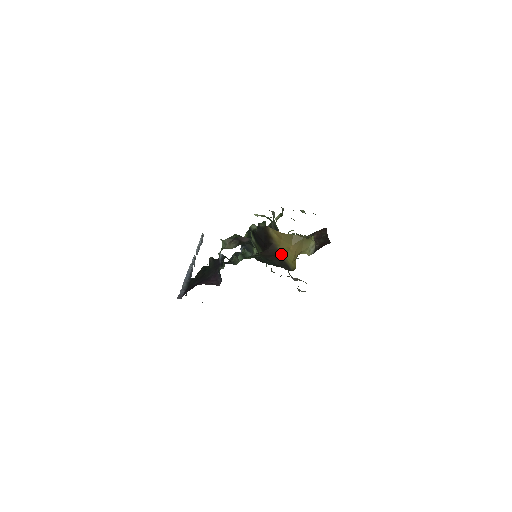
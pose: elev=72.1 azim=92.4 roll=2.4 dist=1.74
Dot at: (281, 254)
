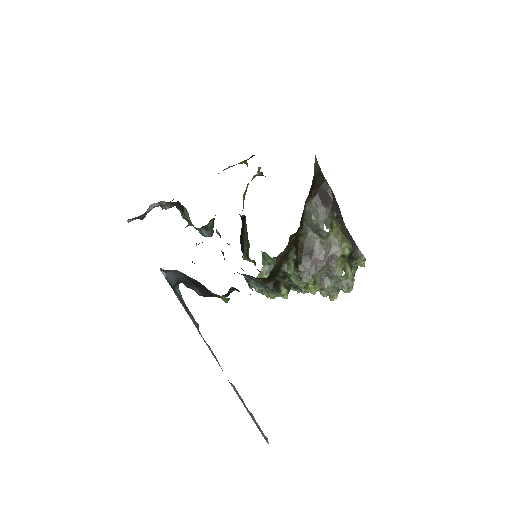
Dot at: occluded
